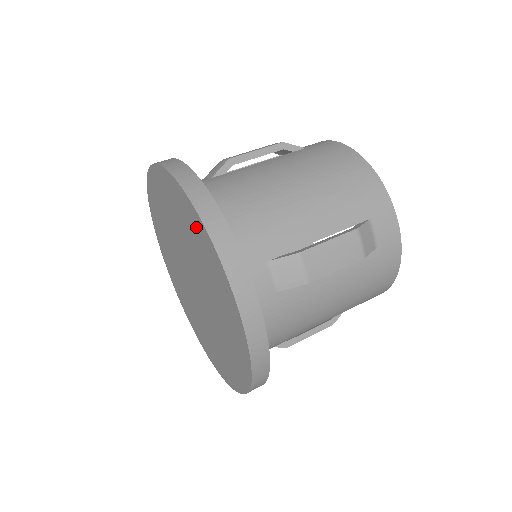
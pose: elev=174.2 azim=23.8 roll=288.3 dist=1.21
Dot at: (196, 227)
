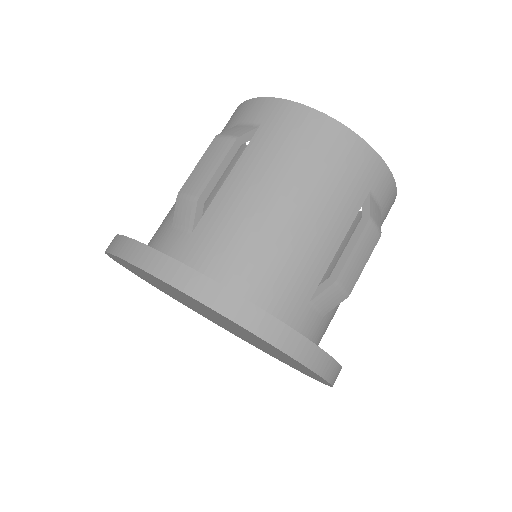
Dot at: (125, 265)
